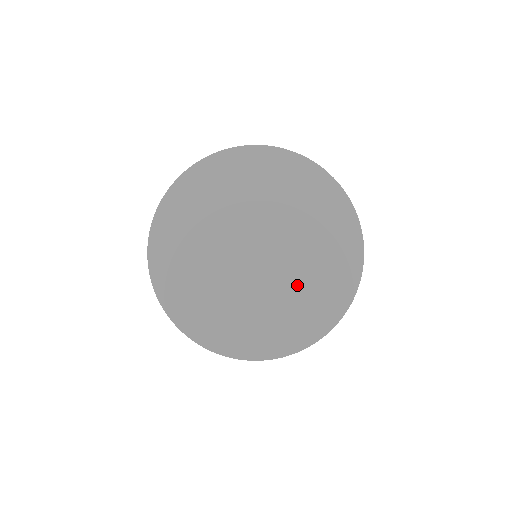
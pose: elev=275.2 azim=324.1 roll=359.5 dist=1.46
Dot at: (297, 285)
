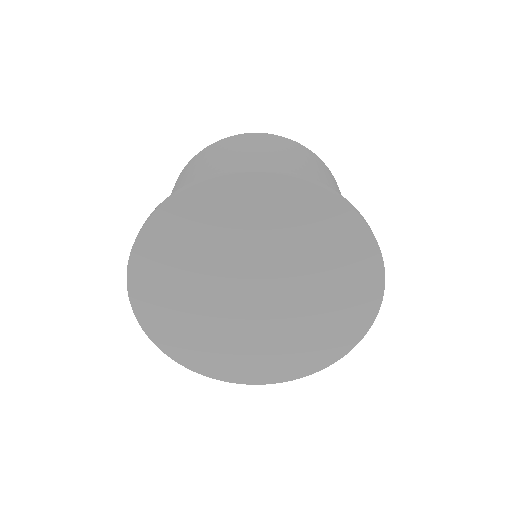
Dot at: (318, 281)
